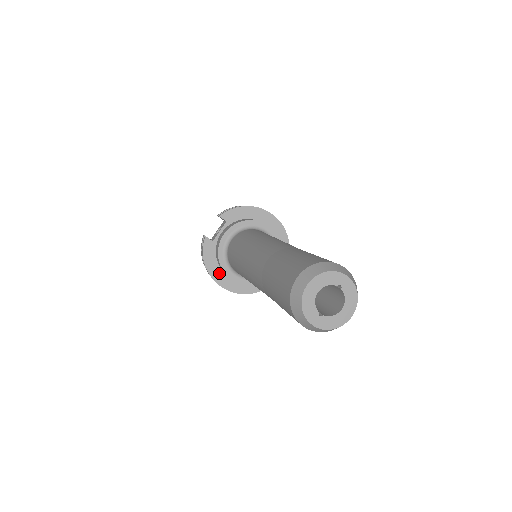
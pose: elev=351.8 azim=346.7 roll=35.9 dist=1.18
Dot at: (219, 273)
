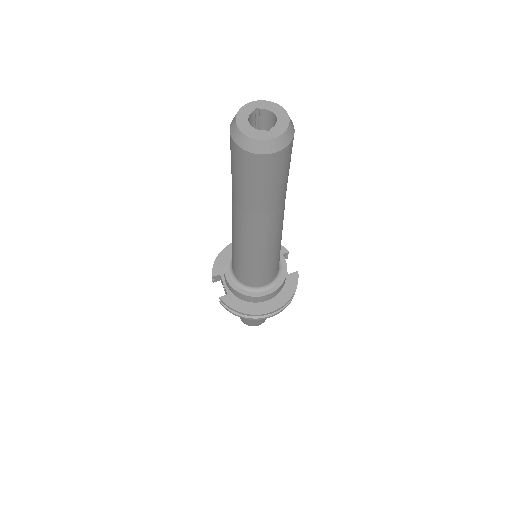
Dot at: (257, 307)
